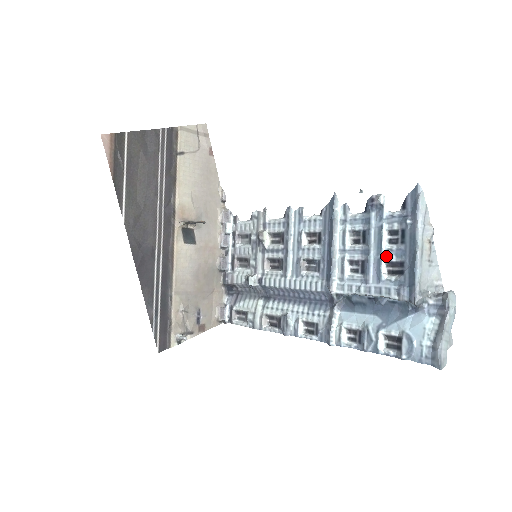
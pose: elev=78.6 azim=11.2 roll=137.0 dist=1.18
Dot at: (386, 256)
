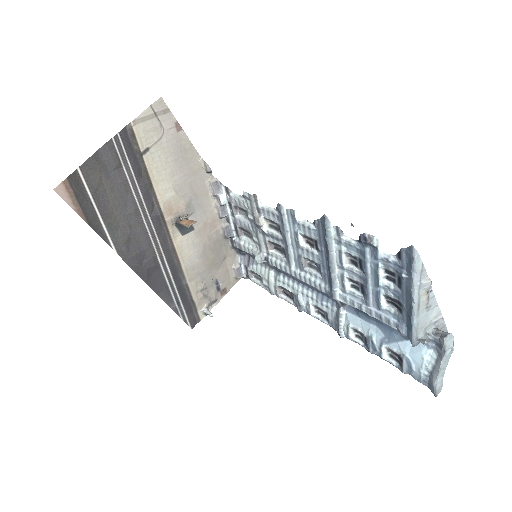
Dot at: (384, 291)
